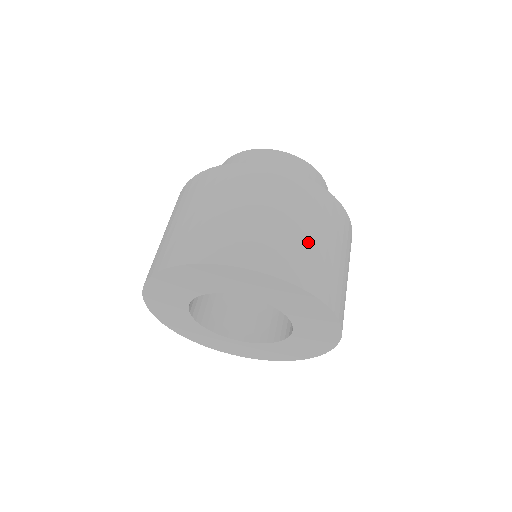
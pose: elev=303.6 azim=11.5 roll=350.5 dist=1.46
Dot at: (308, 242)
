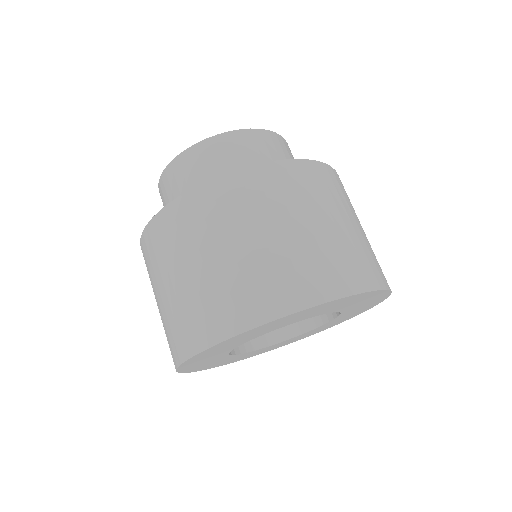
Dot at: (272, 251)
